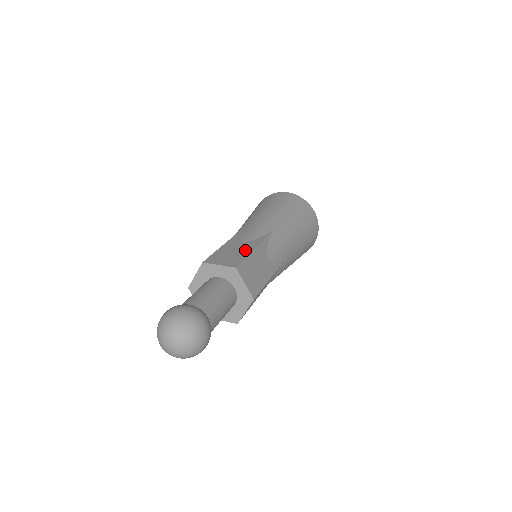
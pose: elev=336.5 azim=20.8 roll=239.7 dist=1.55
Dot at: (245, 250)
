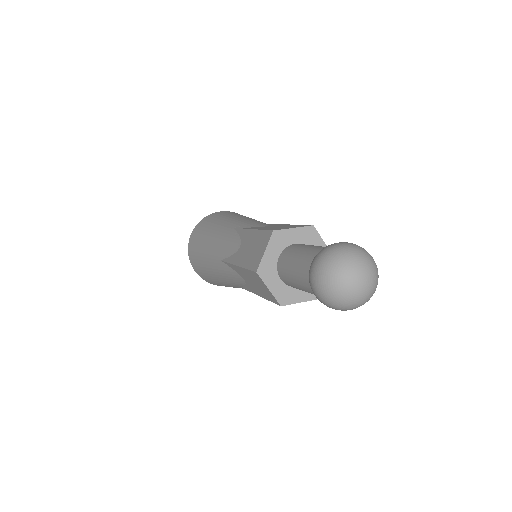
Dot at: (284, 225)
